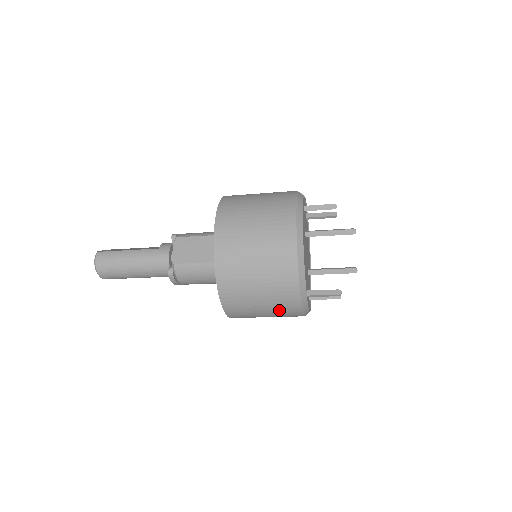
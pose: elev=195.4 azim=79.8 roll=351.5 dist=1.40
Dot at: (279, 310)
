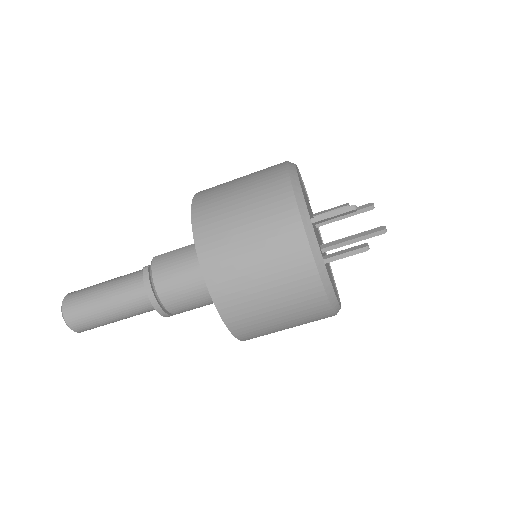
Dot at: (268, 223)
